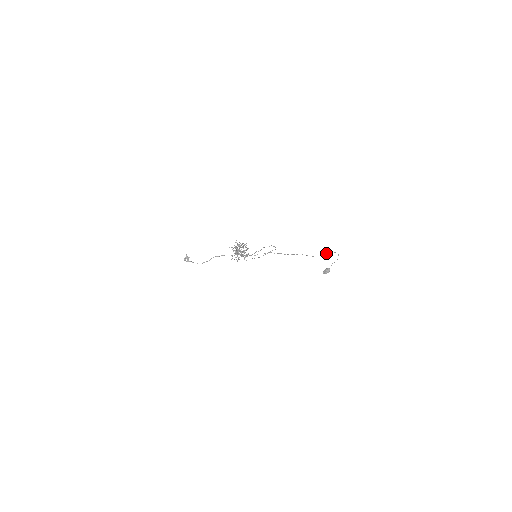
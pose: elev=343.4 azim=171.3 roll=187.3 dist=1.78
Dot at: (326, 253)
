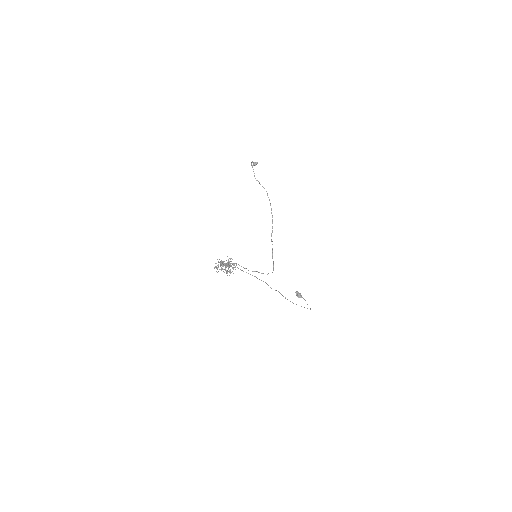
Dot at: occluded
